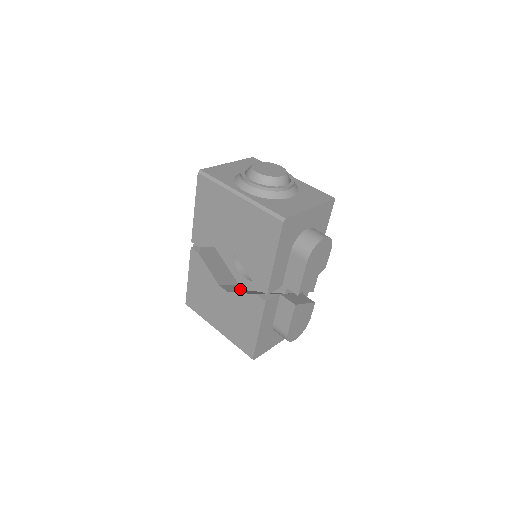
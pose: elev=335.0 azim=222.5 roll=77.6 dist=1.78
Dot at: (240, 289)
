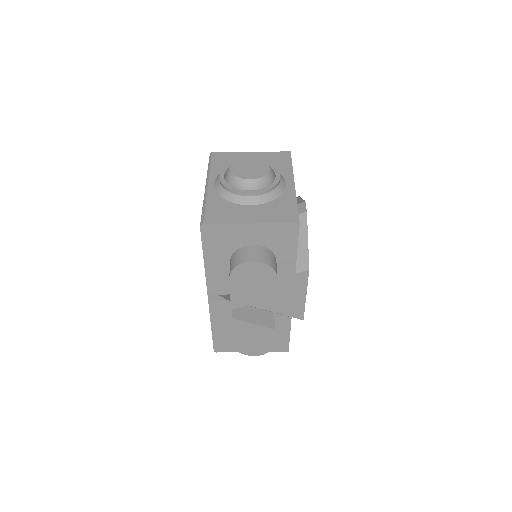
Dot at: occluded
